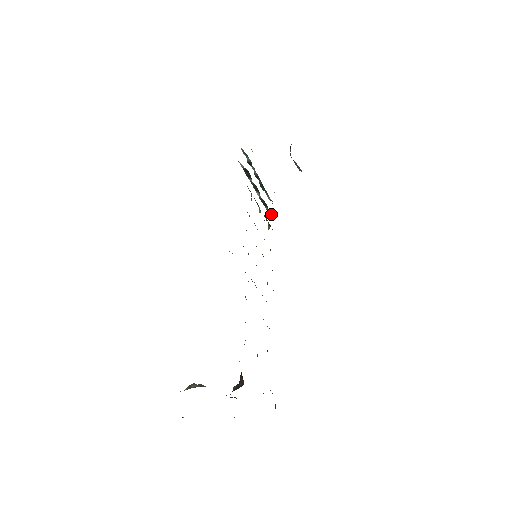
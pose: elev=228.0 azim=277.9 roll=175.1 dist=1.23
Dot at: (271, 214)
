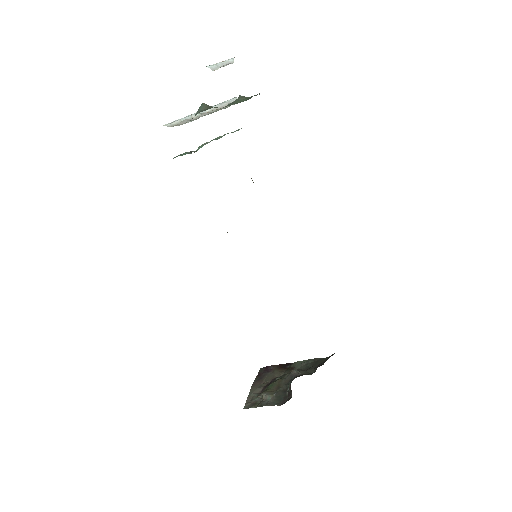
Dot at: occluded
